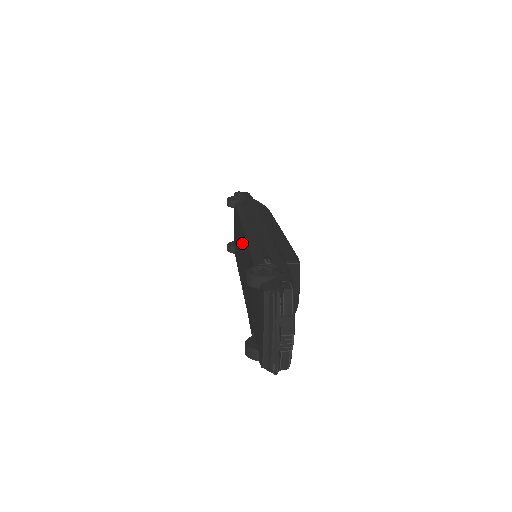
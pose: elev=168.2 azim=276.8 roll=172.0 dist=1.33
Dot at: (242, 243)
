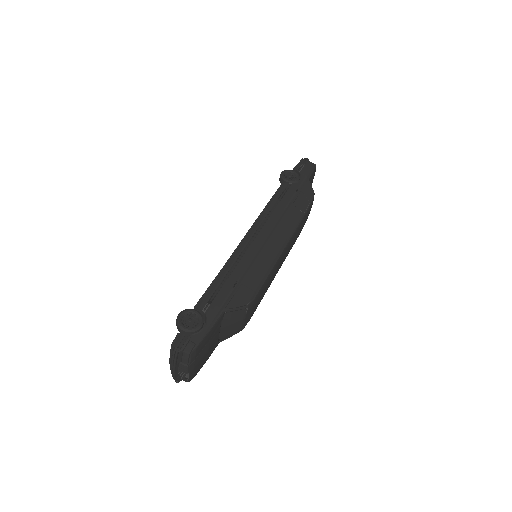
Dot at: occluded
